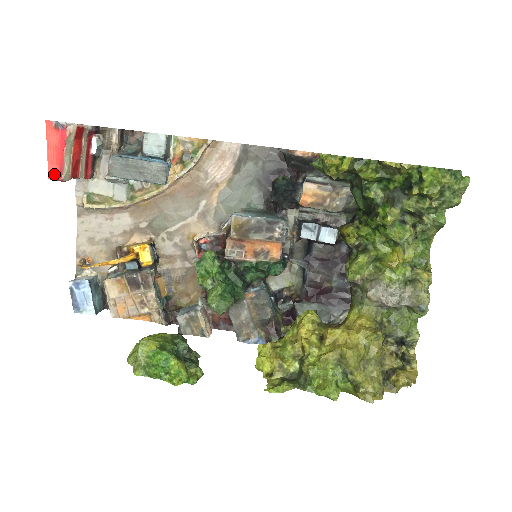
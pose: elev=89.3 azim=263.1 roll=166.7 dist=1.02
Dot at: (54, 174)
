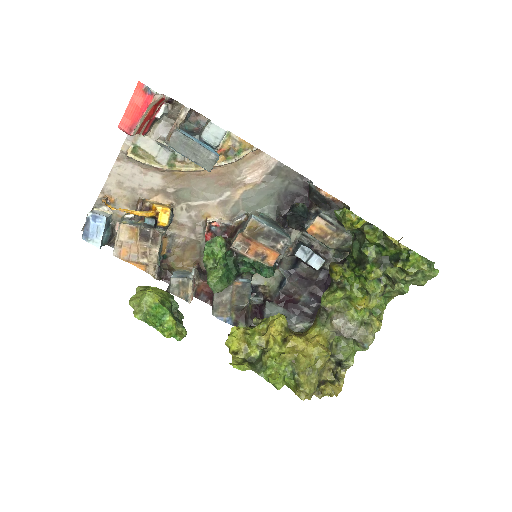
Dot at: (125, 126)
